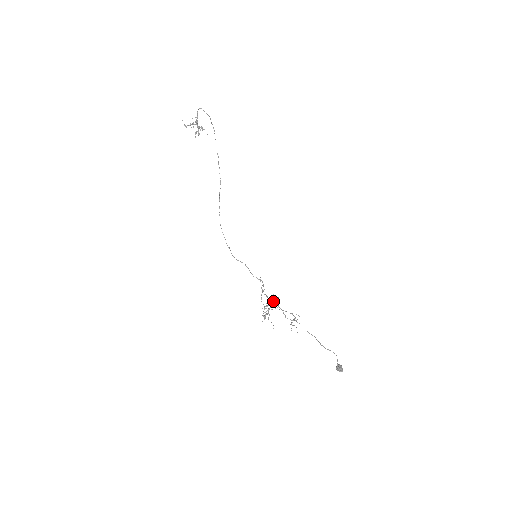
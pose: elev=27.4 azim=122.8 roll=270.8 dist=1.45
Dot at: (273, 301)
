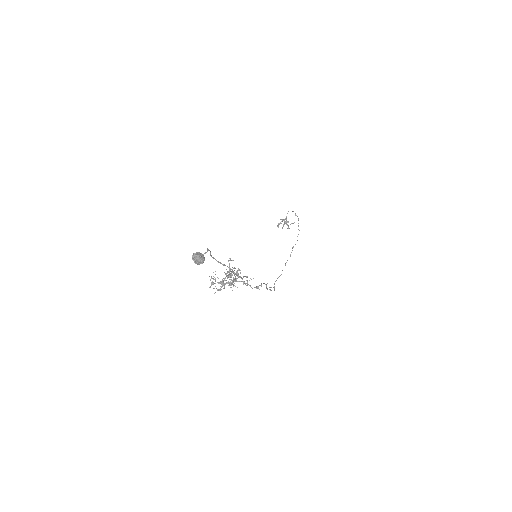
Dot at: occluded
